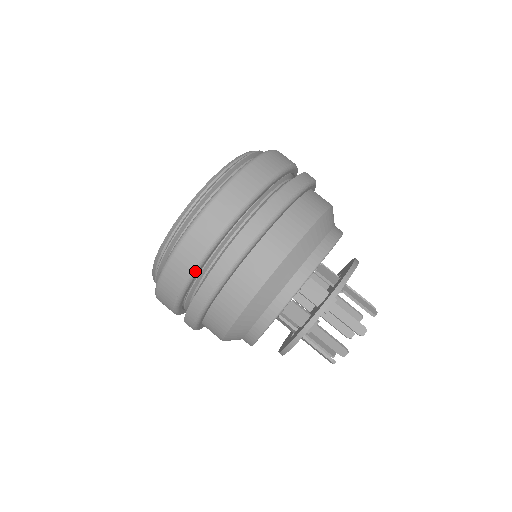
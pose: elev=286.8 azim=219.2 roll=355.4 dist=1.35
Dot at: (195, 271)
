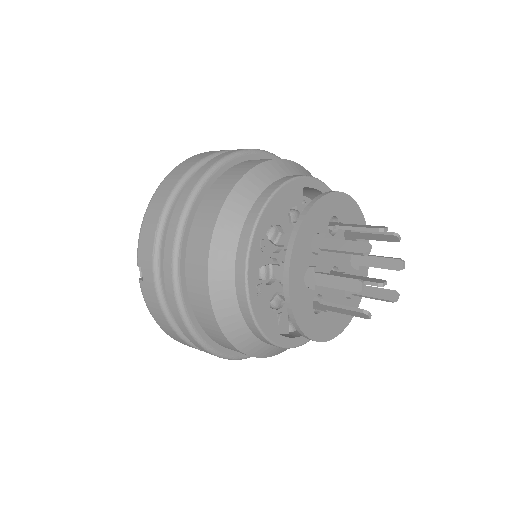
Dot at: (183, 180)
